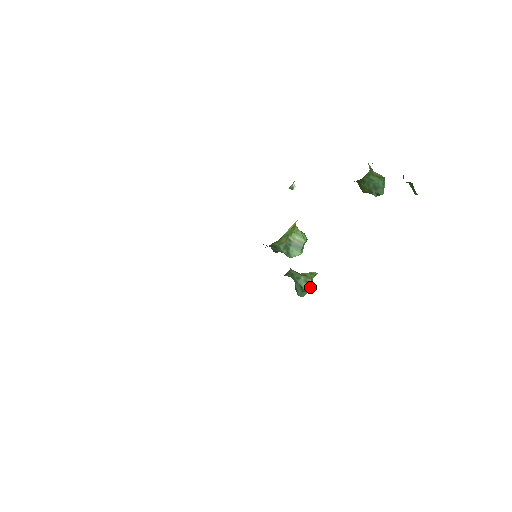
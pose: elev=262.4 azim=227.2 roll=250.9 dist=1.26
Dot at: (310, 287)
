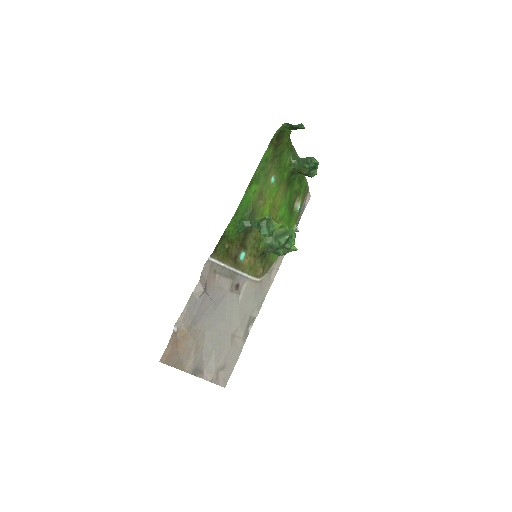
Dot at: (264, 221)
